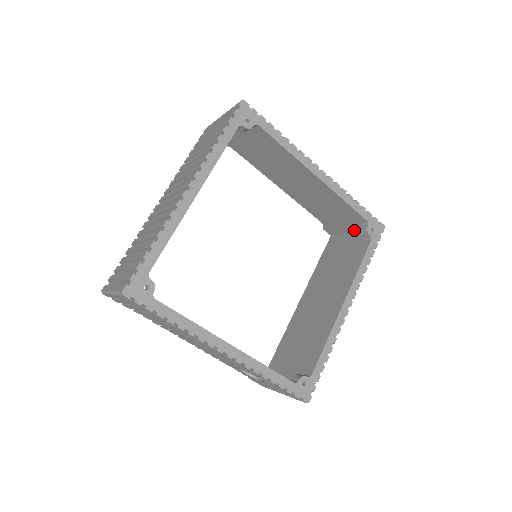
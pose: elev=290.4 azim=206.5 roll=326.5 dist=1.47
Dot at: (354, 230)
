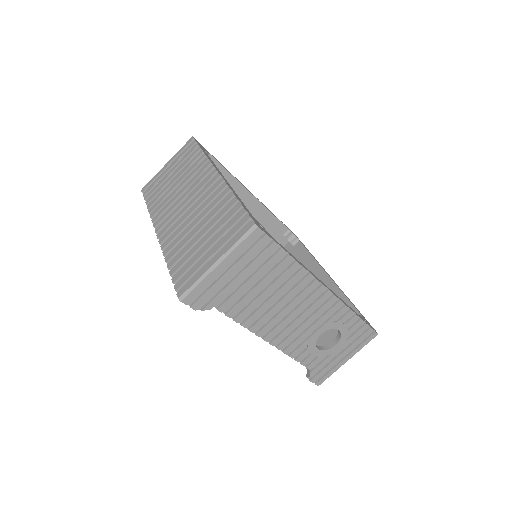
Dot at: occluded
